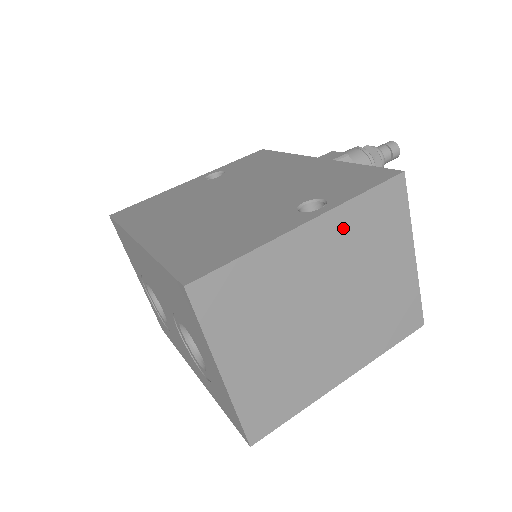
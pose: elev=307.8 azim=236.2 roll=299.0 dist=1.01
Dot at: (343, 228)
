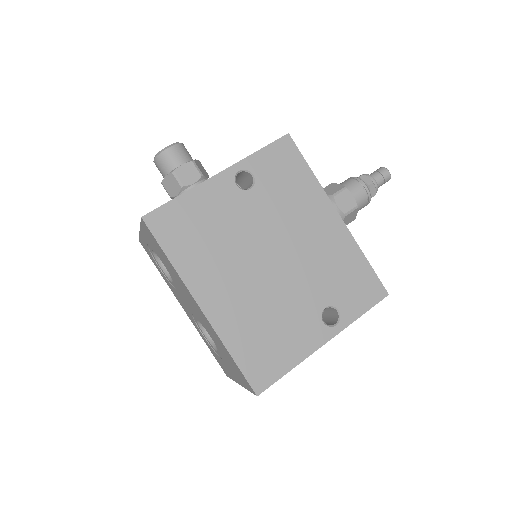
Dot at: occluded
